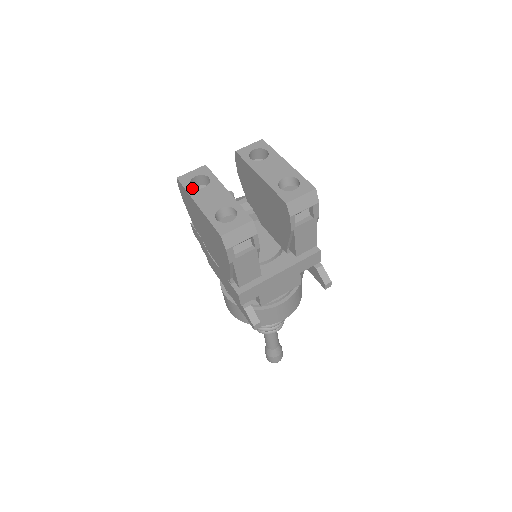
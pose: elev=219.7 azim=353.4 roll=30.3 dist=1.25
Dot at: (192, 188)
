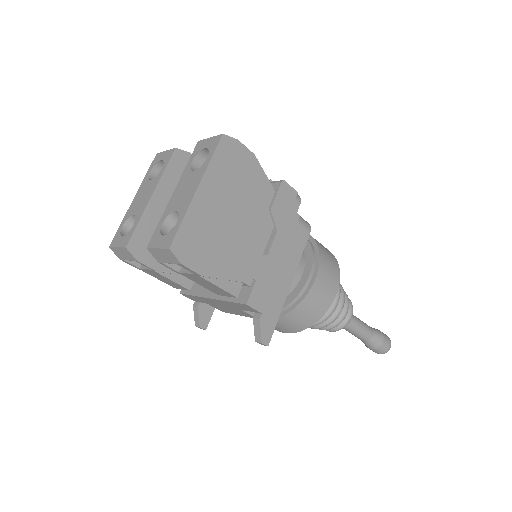
Dot at: (148, 175)
